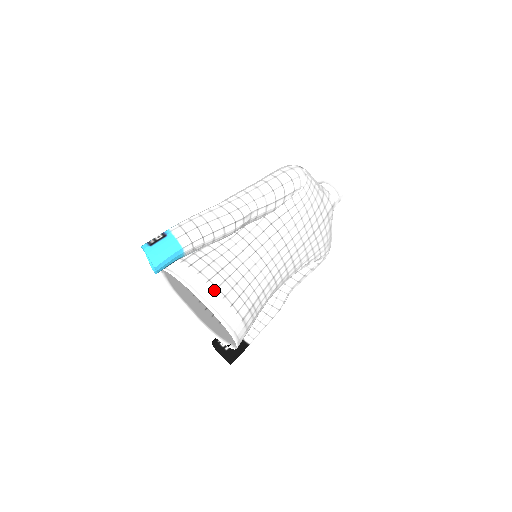
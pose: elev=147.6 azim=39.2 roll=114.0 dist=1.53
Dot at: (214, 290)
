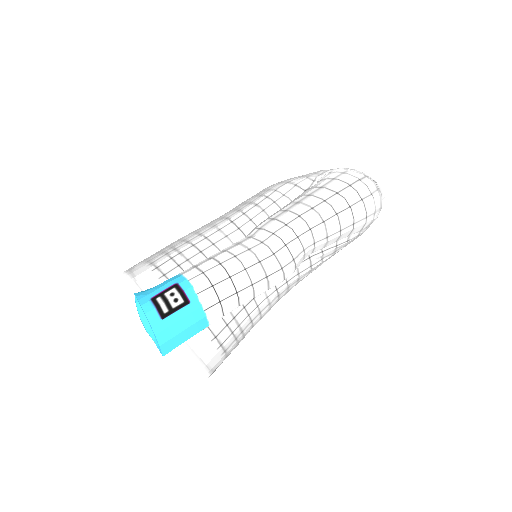
Dot at: (217, 349)
